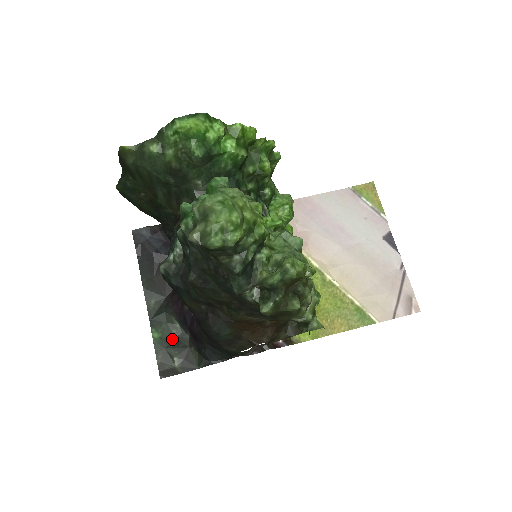
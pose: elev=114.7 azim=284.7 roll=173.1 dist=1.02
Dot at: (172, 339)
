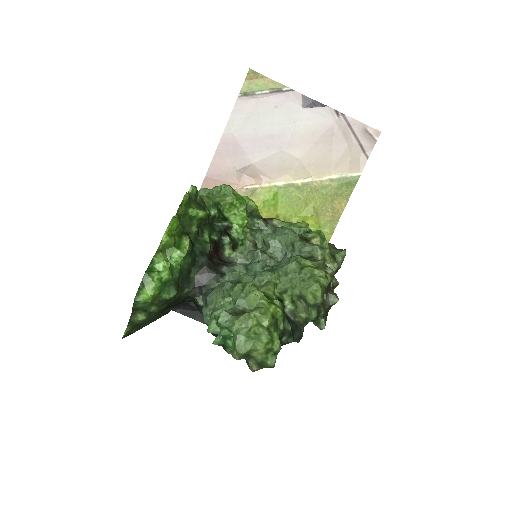
Dot at: occluded
